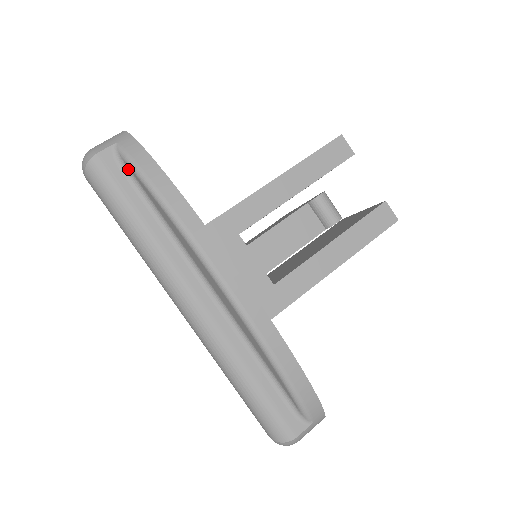
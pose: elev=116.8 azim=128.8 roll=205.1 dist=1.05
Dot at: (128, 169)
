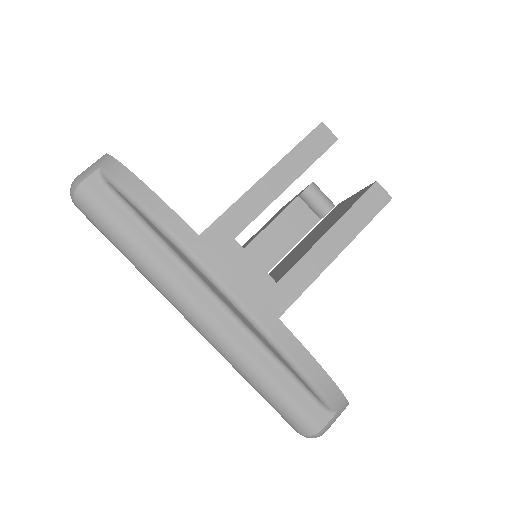
Dot at: (115, 191)
